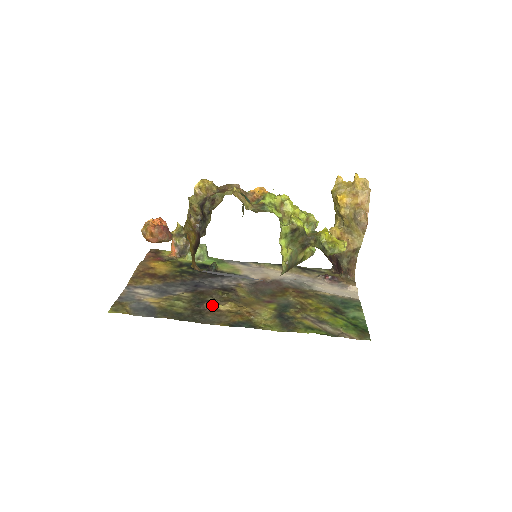
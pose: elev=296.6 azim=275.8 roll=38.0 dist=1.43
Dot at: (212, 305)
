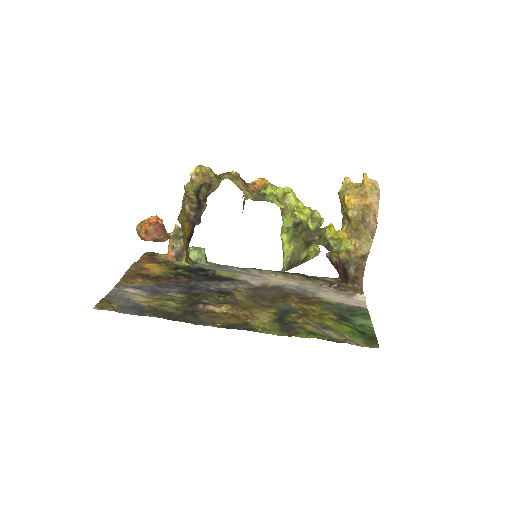
Dot at: (206, 306)
